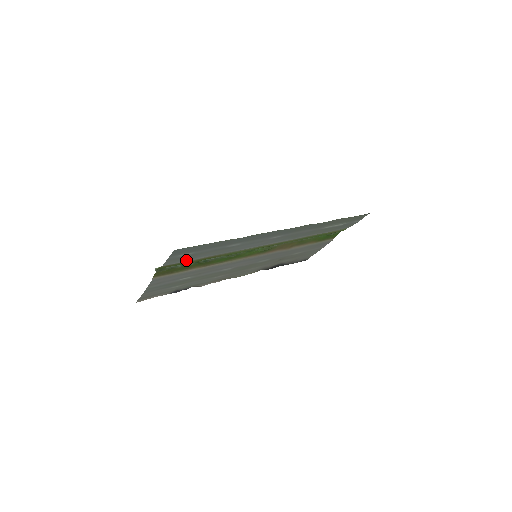
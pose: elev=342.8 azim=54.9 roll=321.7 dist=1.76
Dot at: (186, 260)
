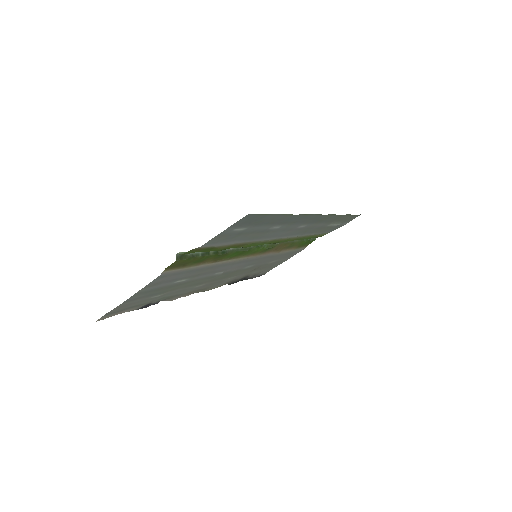
Dot at: (223, 242)
